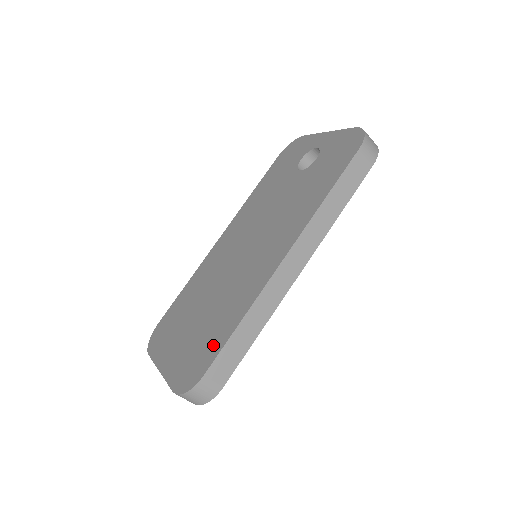
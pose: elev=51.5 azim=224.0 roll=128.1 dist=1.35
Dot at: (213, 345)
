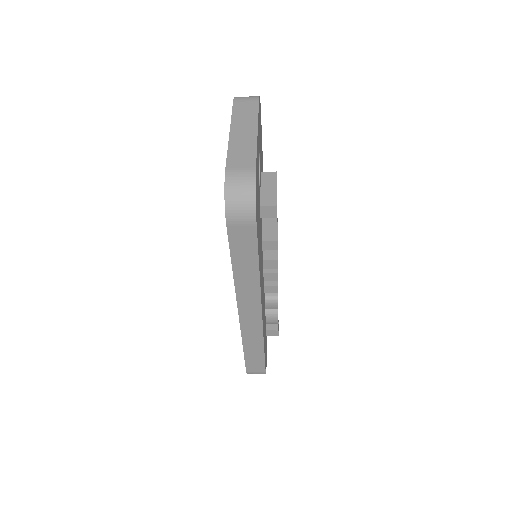
Dot at: occluded
